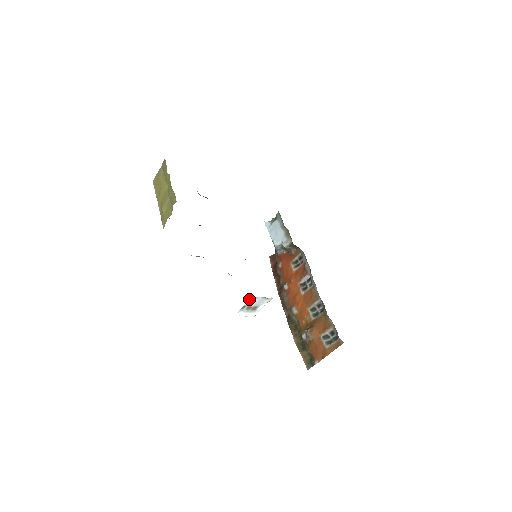
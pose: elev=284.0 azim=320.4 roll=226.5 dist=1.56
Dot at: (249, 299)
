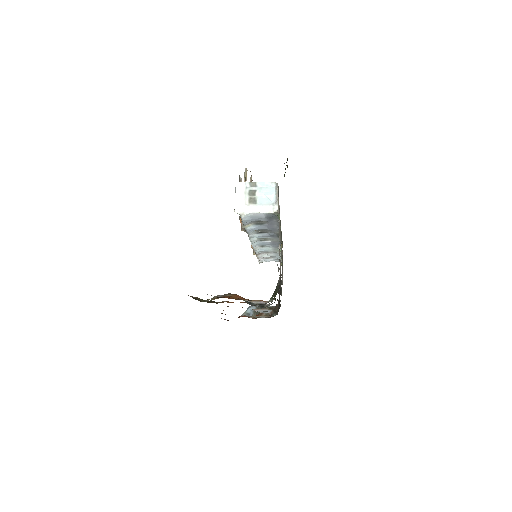
Dot at: (268, 183)
